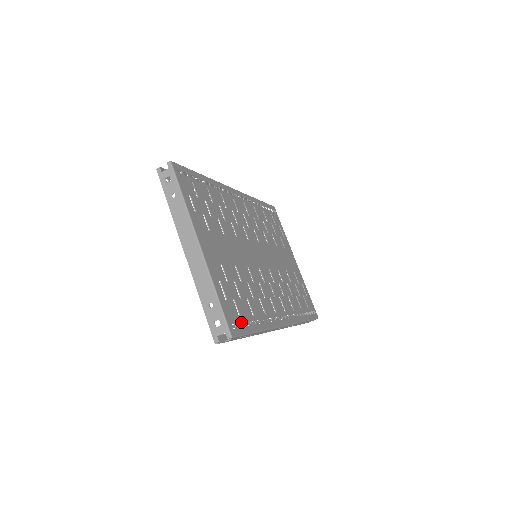
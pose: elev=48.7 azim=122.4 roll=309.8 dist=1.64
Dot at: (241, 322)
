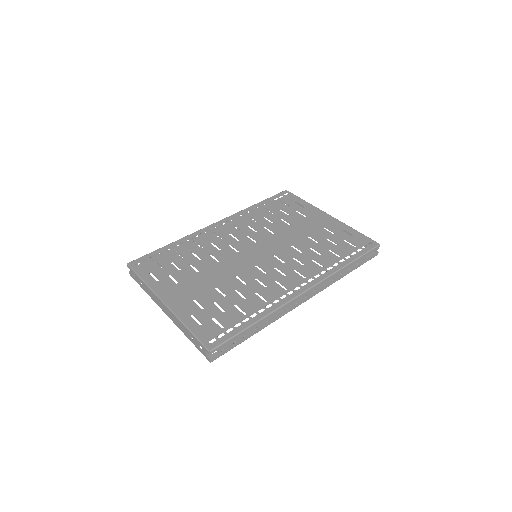
Dot at: (224, 331)
